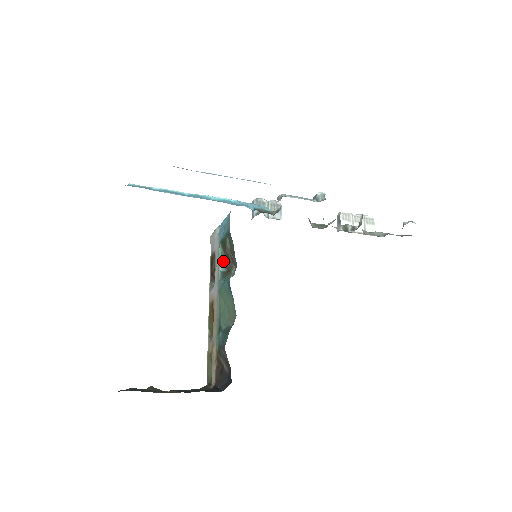
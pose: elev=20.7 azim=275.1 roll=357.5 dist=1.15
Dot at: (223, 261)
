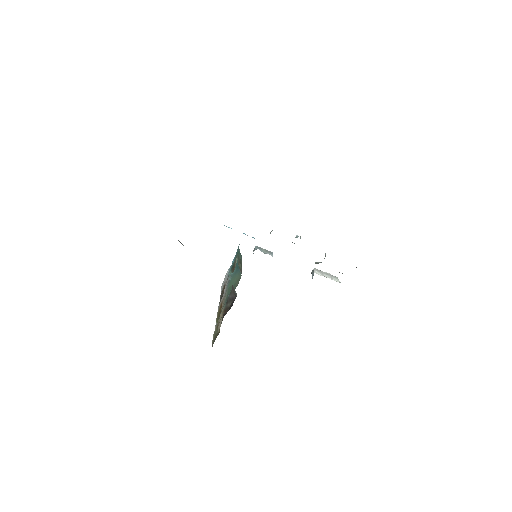
Dot at: occluded
